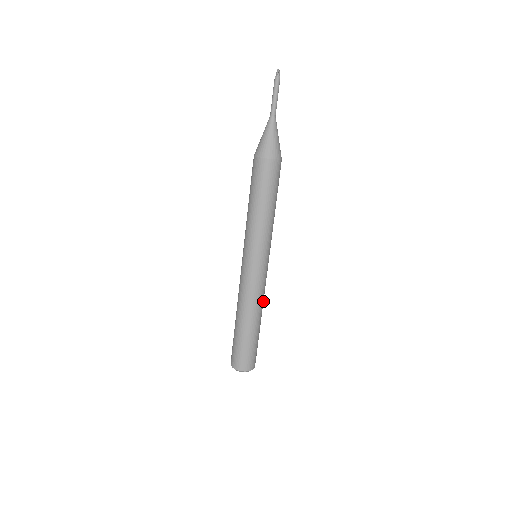
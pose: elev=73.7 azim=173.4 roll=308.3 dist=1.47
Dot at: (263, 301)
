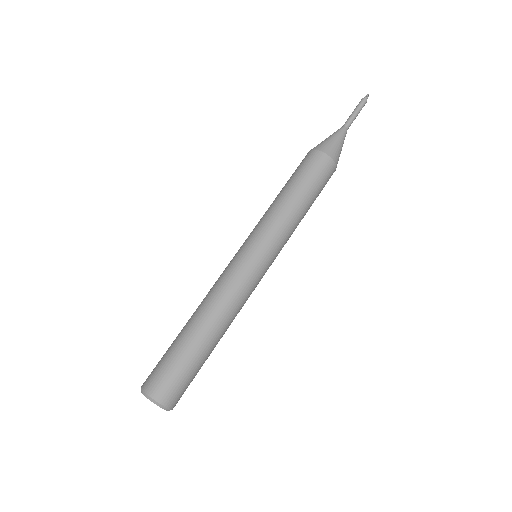
Dot at: occluded
